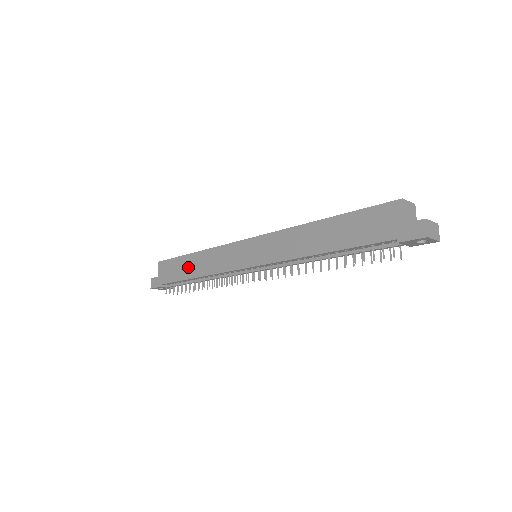
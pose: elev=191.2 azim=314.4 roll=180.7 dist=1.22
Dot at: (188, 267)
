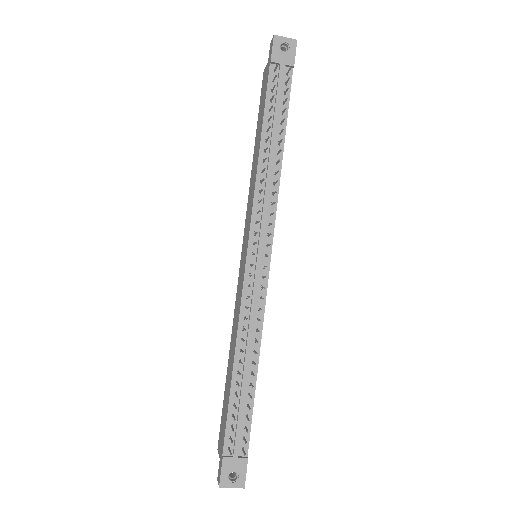
Dot at: (228, 377)
